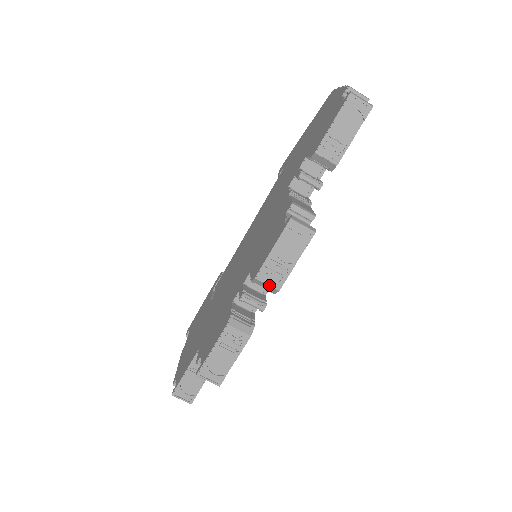
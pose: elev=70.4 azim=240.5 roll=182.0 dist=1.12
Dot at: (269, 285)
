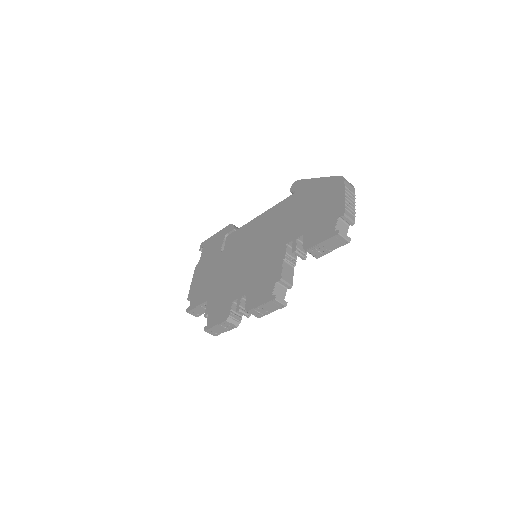
Dot at: (254, 315)
